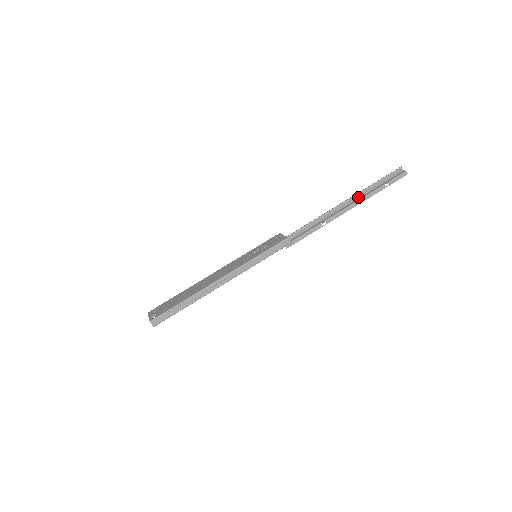
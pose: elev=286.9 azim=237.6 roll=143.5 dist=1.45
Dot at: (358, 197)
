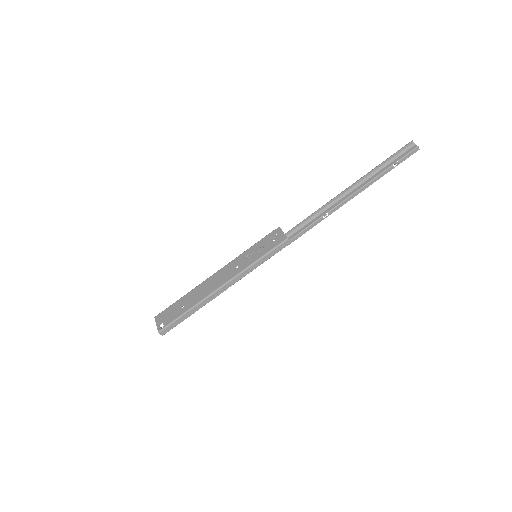
Dot at: (363, 181)
